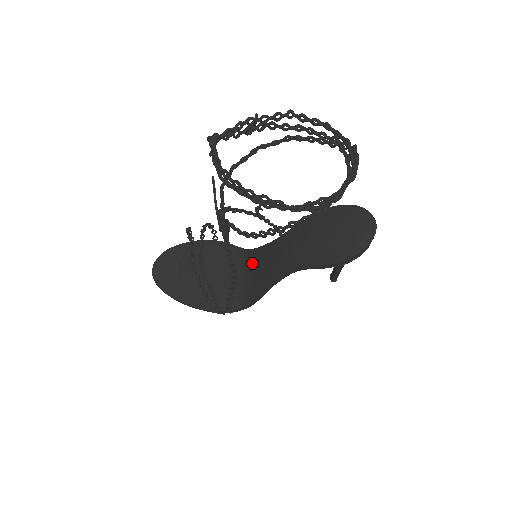
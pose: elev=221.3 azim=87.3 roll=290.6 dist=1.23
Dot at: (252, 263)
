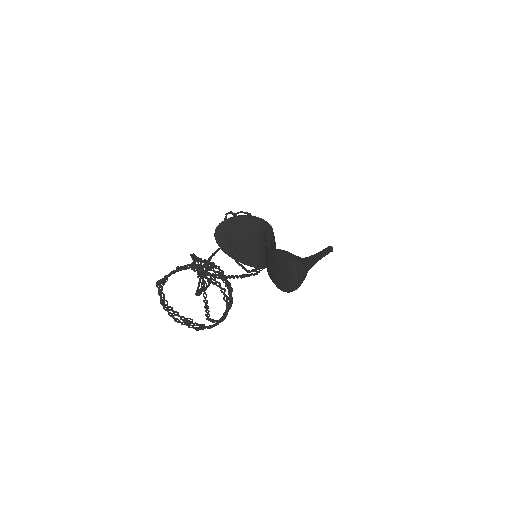
Dot at: occluded
